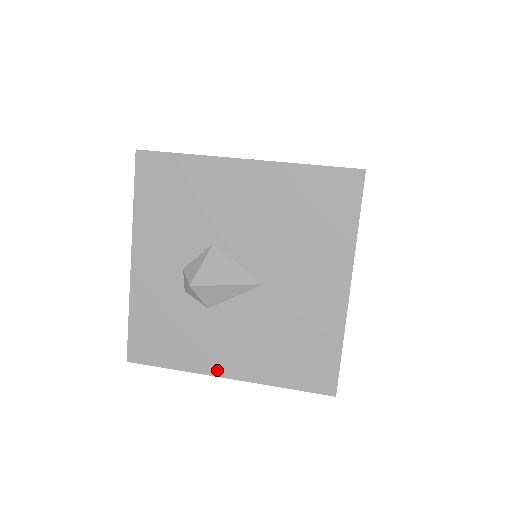
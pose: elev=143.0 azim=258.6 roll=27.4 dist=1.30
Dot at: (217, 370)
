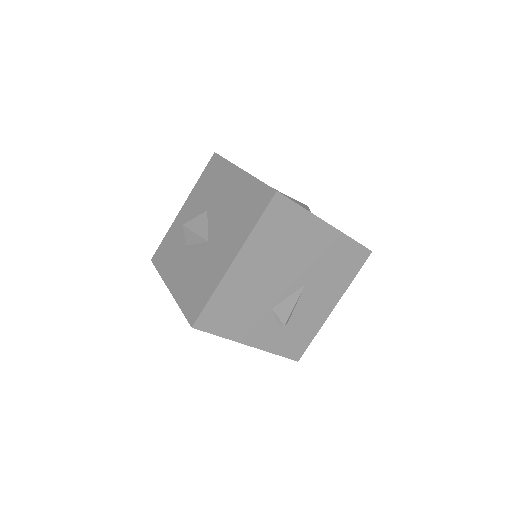
Dot at: (169, 282)
